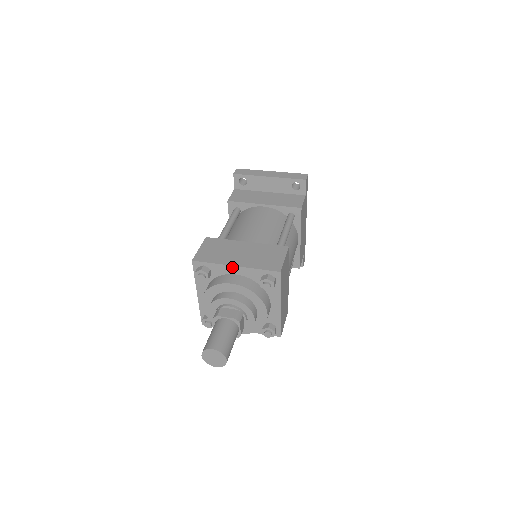
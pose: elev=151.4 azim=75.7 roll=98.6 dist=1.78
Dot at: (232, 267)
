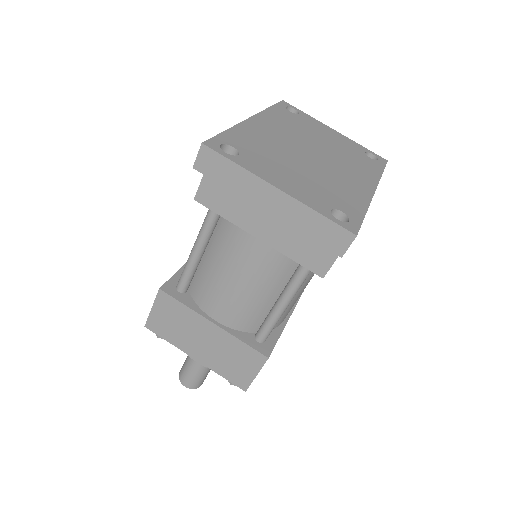
Dot at: (192, 355)
